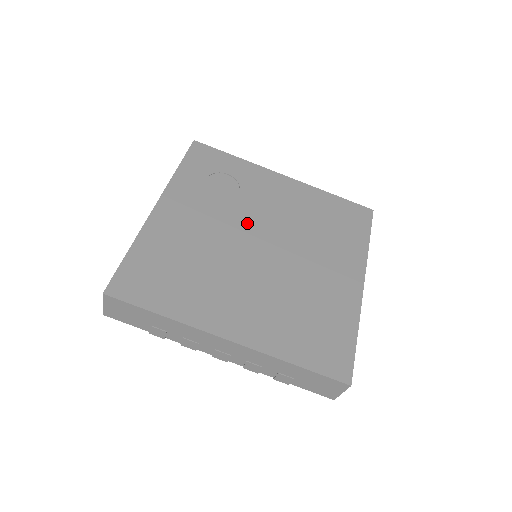
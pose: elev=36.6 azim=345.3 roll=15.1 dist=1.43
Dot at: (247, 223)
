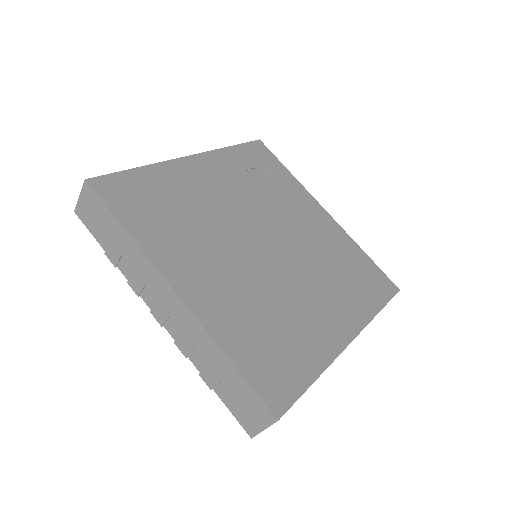
Dot at: (265, 220)
